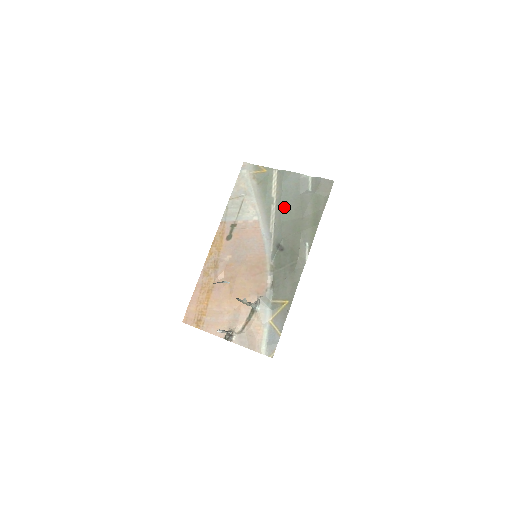
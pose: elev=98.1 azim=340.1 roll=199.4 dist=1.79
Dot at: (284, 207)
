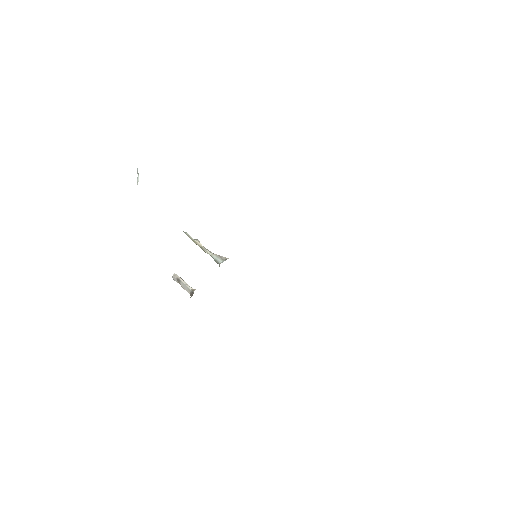
Dot at: occluded
